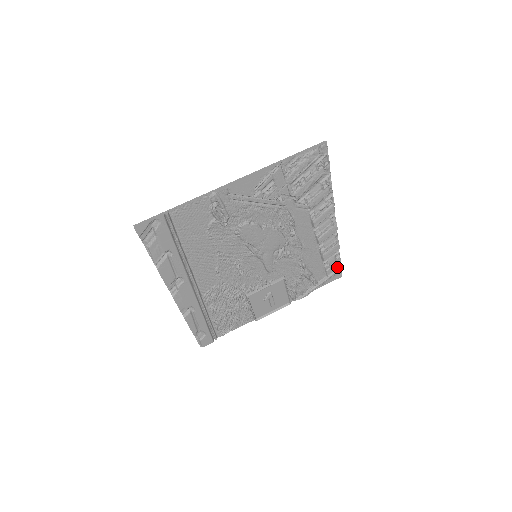
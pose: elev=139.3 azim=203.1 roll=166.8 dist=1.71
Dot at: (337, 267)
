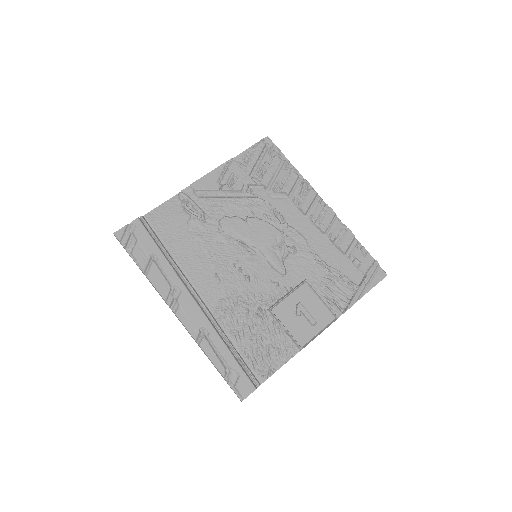
Dot at: (370, 261)
